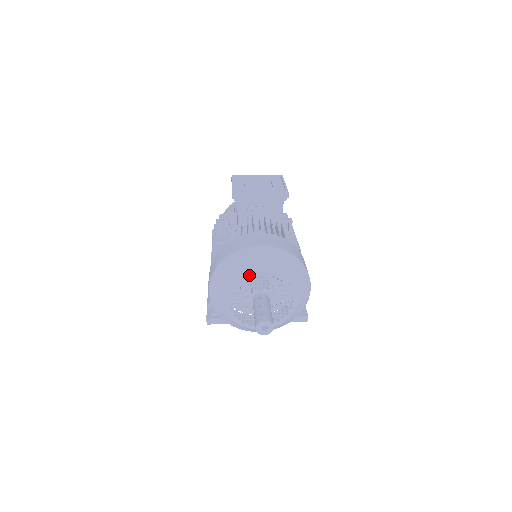
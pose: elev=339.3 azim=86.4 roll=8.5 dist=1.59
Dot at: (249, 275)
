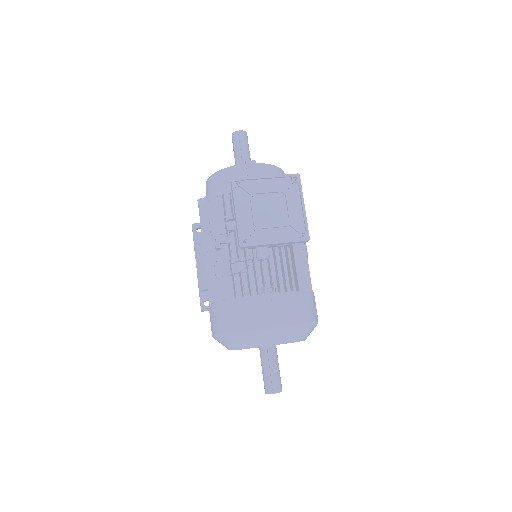
Dot at: occluded
